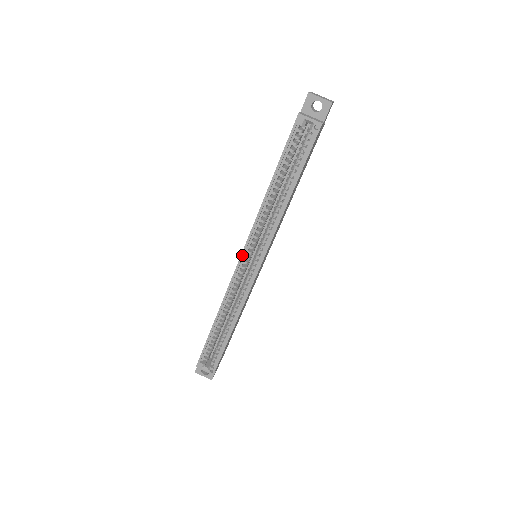
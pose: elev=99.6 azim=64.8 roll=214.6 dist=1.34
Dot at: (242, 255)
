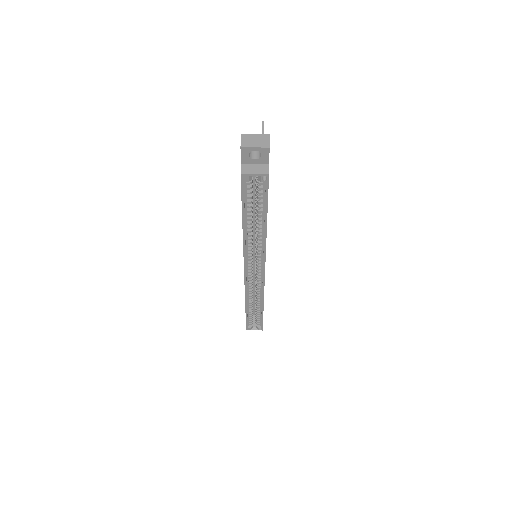
Dot at: (245, 270)
